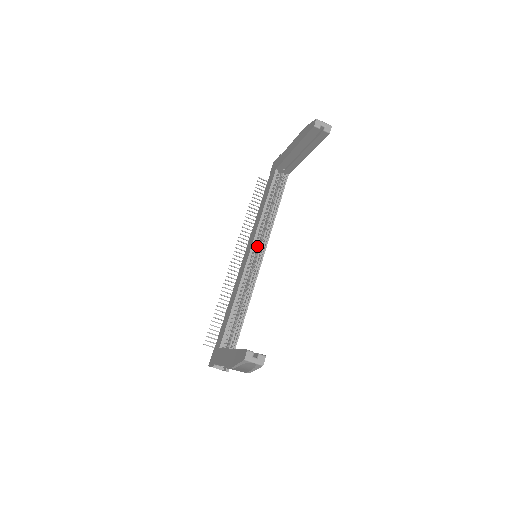
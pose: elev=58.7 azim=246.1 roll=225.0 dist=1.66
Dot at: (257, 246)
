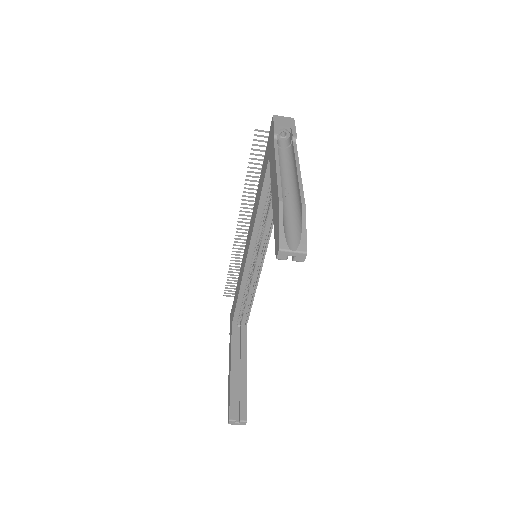
Dot at: (259, 234)
